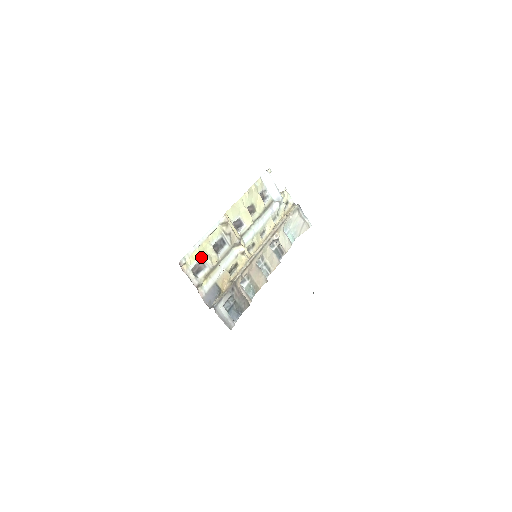
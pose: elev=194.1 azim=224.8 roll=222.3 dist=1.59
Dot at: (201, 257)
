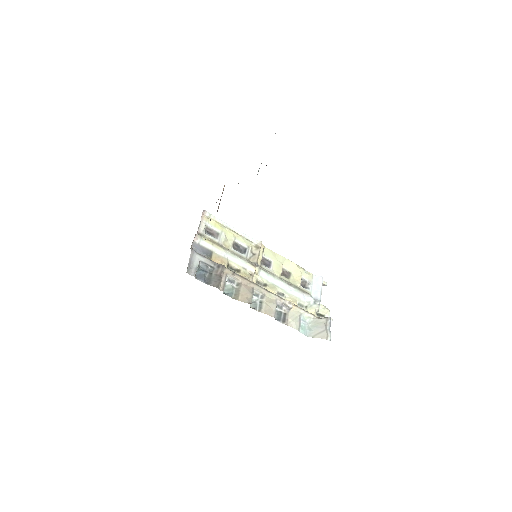
Dot at: (221, 232)
